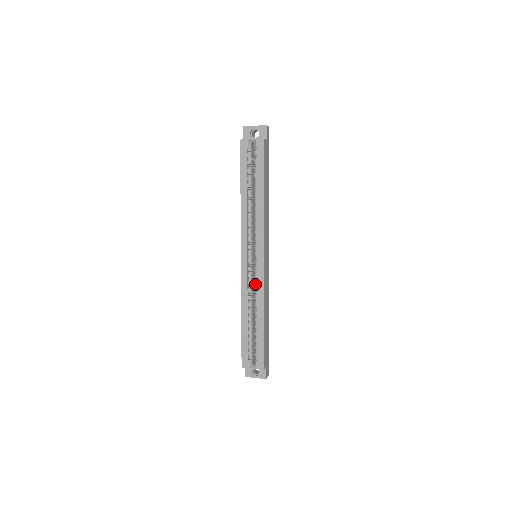
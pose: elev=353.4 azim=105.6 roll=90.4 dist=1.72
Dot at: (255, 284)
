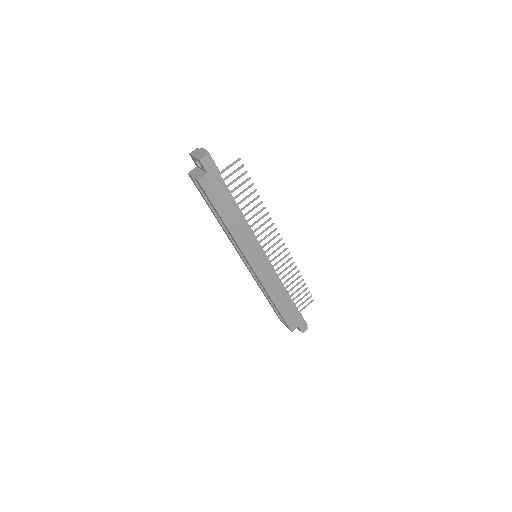
Dot at: occluded
